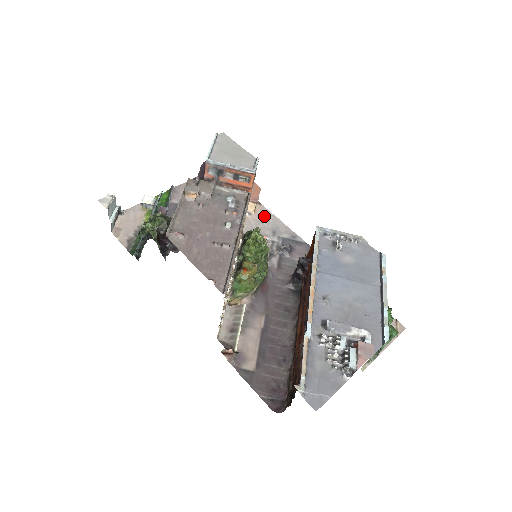
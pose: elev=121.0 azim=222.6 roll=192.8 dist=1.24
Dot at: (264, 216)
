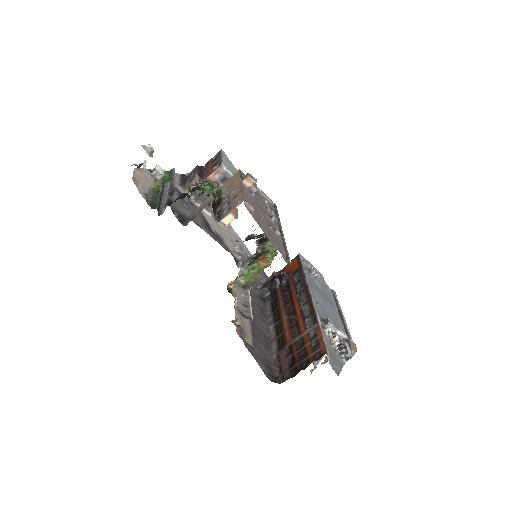
Dot at: (232, 232)
